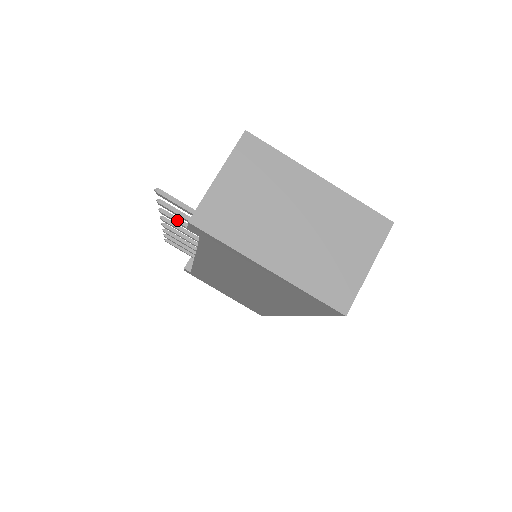
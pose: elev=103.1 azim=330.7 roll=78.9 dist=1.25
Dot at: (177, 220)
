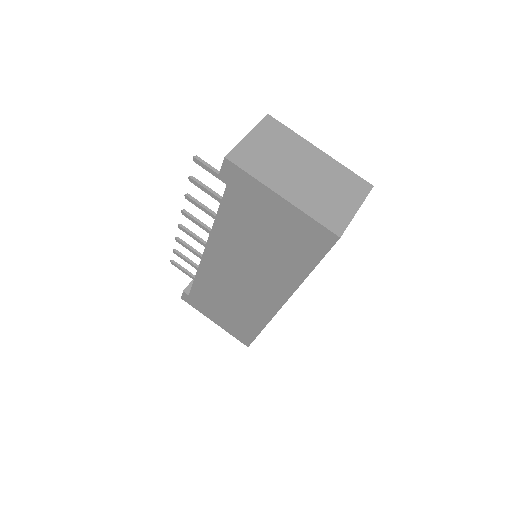
Dot at: (199, 203)
